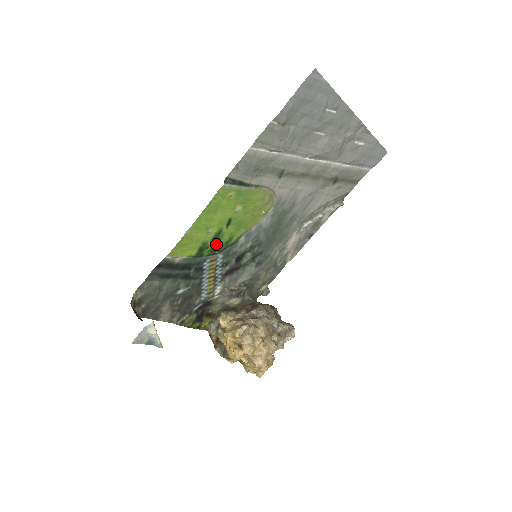
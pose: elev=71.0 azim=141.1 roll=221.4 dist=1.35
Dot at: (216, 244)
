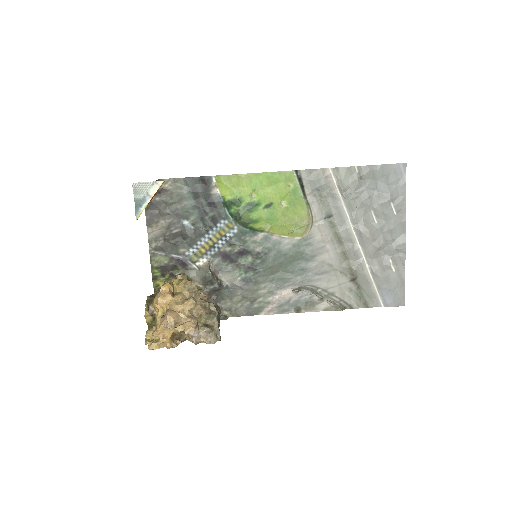
Dot at: (245, 211)
